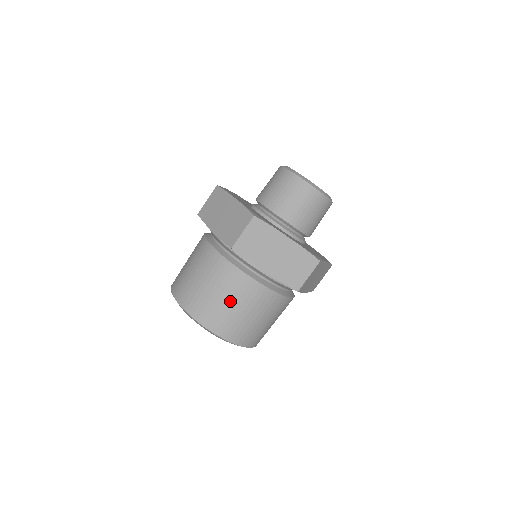
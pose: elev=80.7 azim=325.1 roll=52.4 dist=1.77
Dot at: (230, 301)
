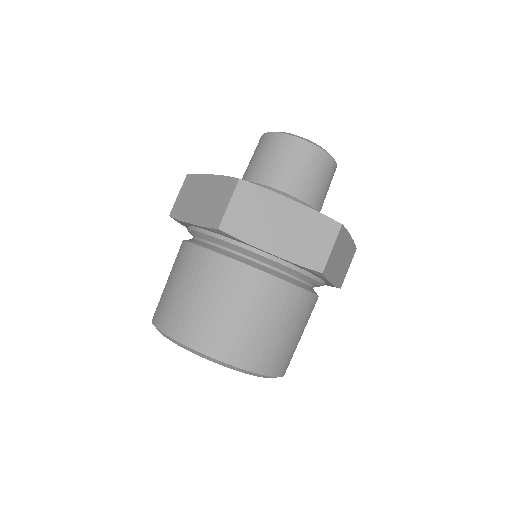
Dot at: (172, 280)
